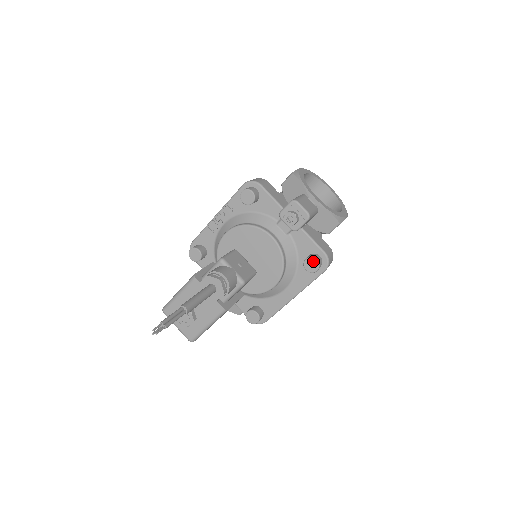
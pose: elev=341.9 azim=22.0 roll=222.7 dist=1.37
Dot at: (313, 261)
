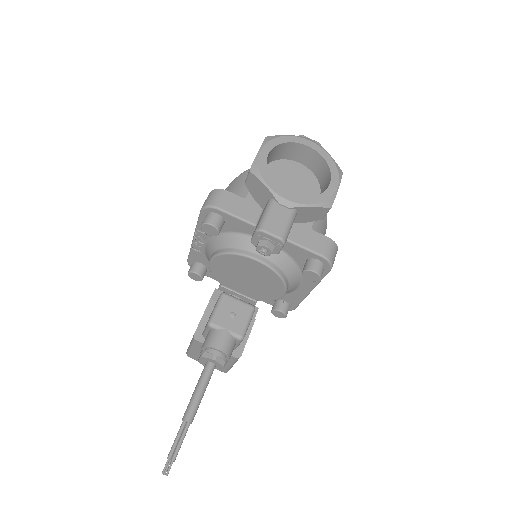
Dot at: (311, 273)
